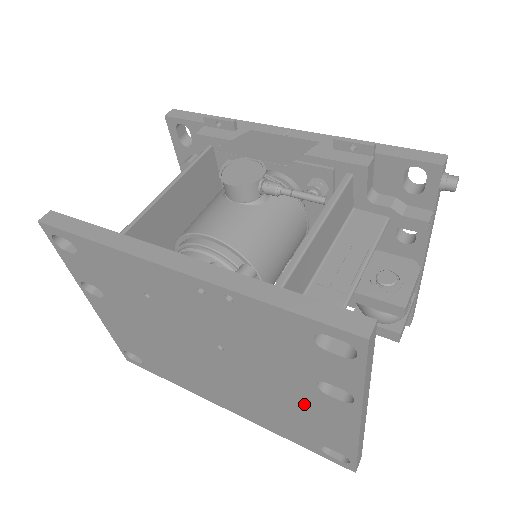
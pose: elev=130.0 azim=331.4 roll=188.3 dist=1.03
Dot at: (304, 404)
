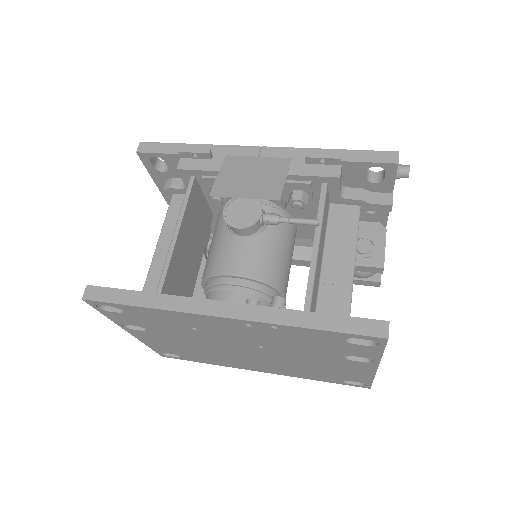
Dot at: (332, 365)
